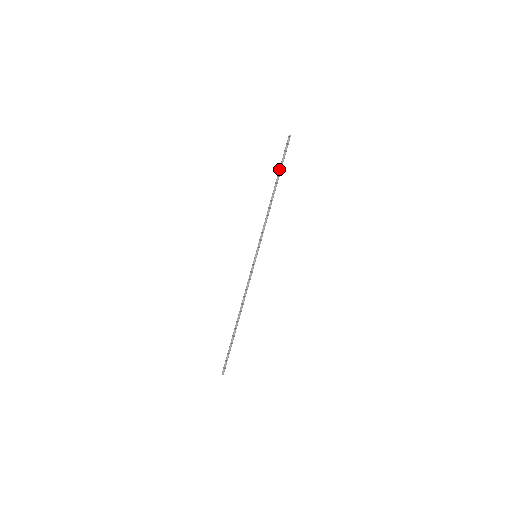
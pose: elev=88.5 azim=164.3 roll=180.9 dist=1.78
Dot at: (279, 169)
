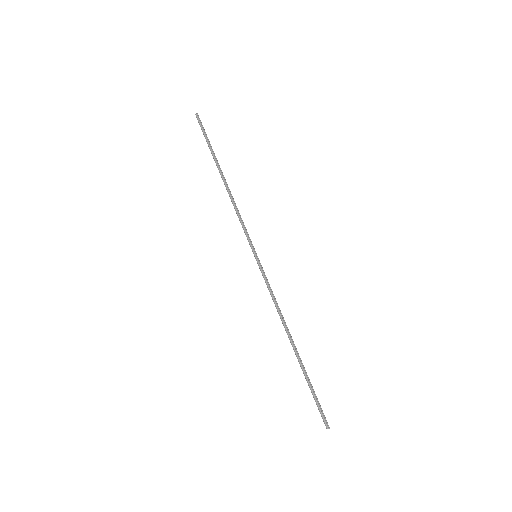
Dot at: (211, 151)
